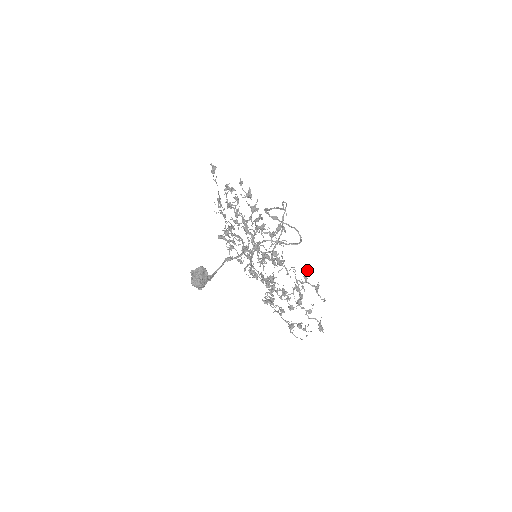
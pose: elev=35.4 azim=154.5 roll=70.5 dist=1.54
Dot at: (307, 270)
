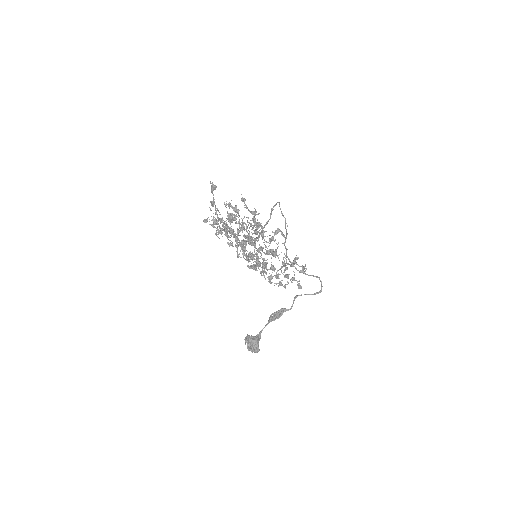
Dot at: (297, 258)
